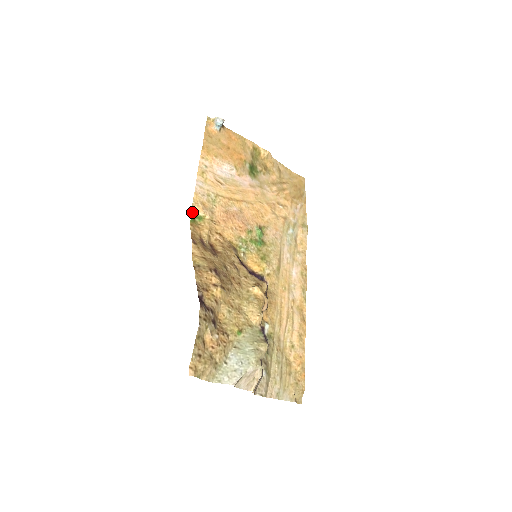
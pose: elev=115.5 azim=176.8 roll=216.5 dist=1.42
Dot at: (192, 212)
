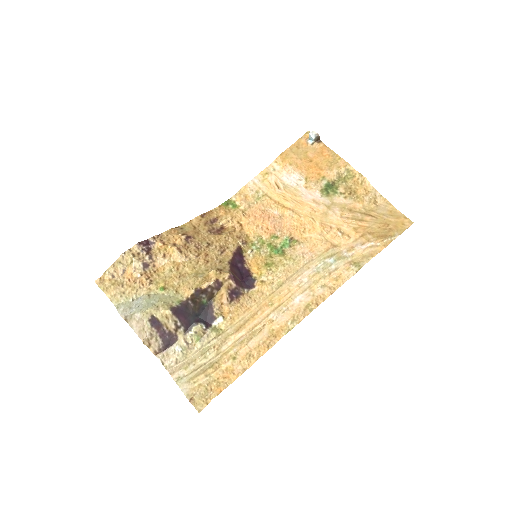
Dot at: (231, 199)
